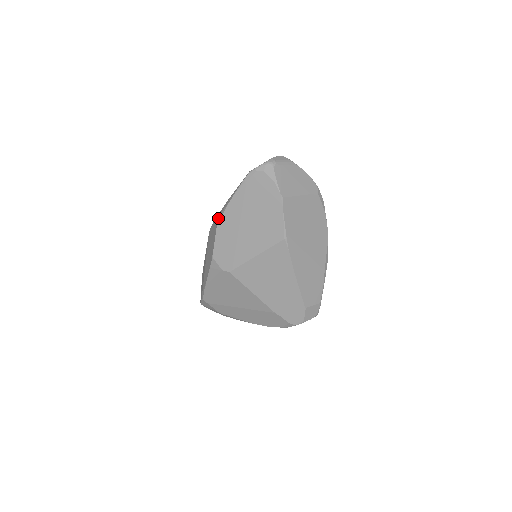
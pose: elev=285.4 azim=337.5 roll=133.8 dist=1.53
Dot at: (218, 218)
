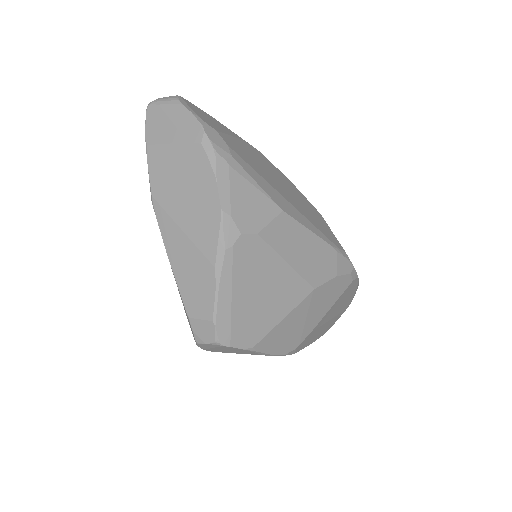
Dot at: occluded
